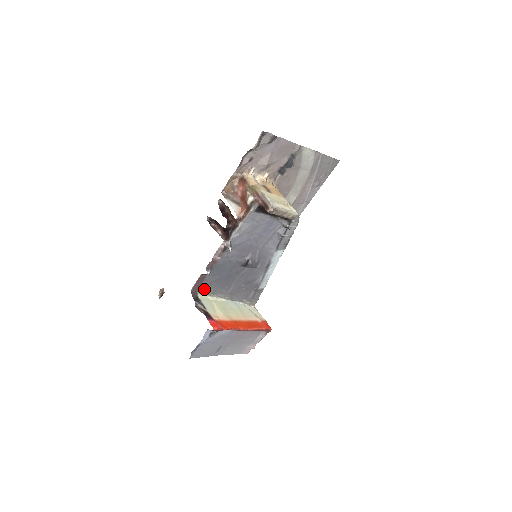
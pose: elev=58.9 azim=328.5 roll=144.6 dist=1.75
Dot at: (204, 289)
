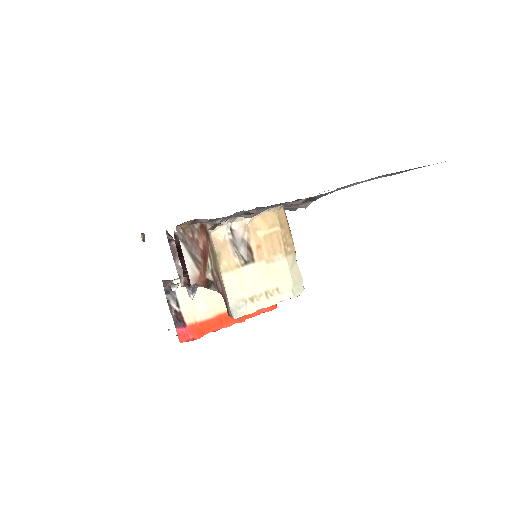
Dot at: occluded
